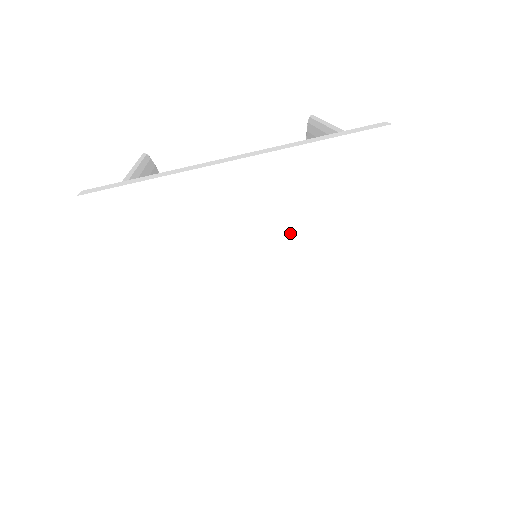
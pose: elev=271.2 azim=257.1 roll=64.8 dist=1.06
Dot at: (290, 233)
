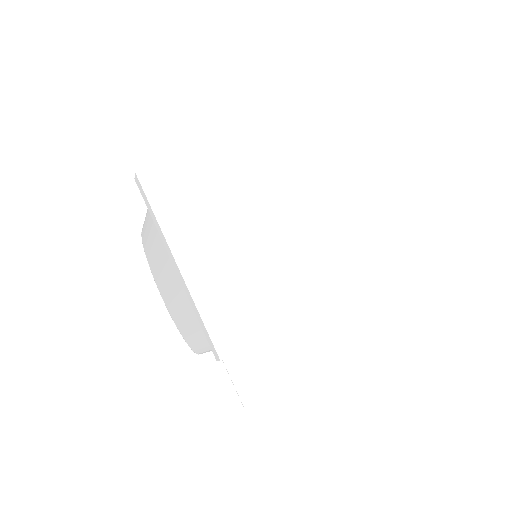
Dot at: (283, 187)
